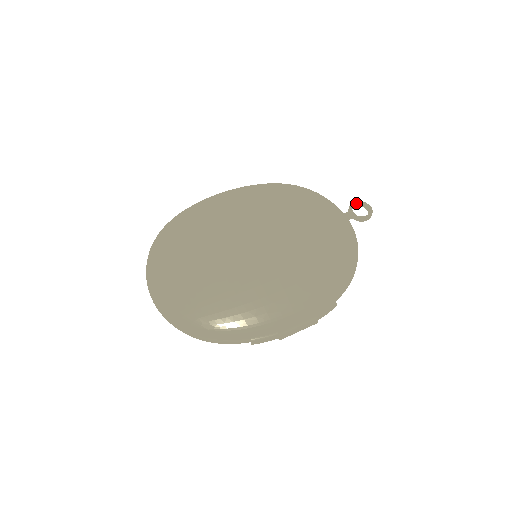
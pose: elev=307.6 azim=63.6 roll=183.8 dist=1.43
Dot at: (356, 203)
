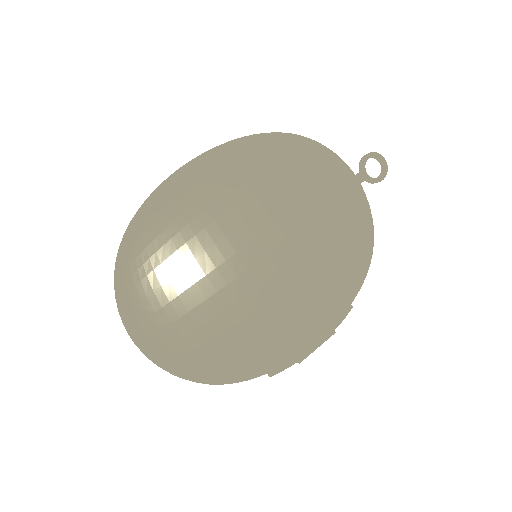
Dot at: (369, 156)
